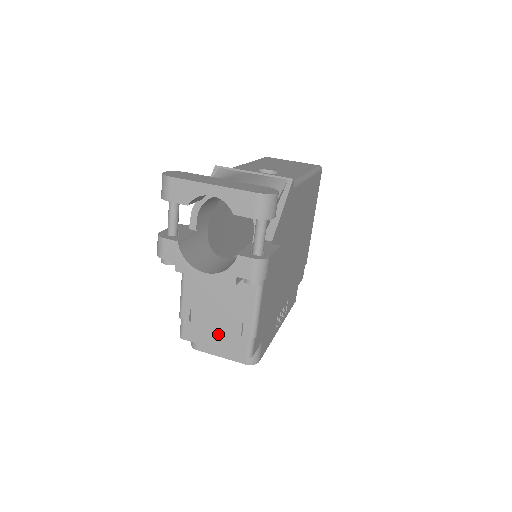
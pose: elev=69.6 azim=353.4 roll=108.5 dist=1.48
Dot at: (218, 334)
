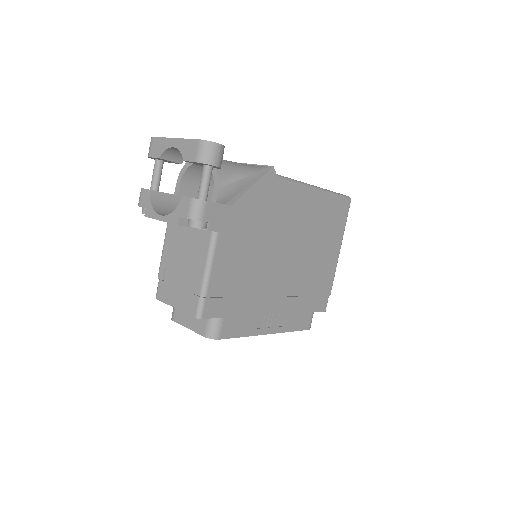
Dot at: (179, 293)
